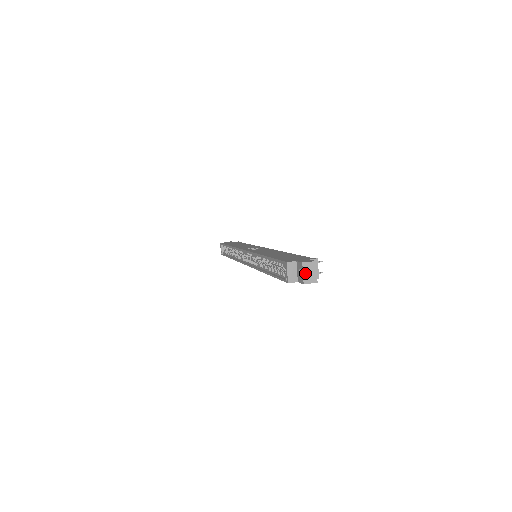
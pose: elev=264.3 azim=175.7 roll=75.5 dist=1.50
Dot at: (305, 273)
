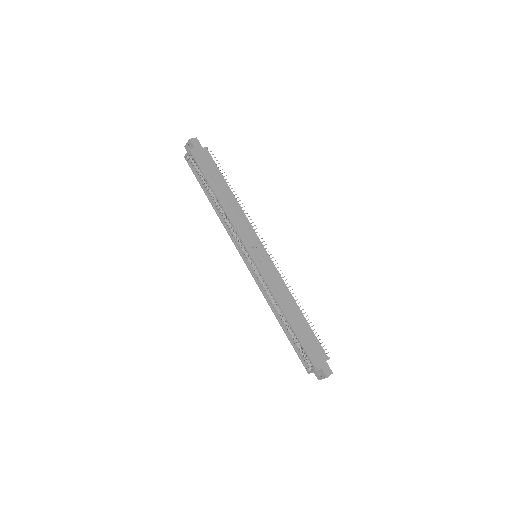
Dot at: (324, 378)
